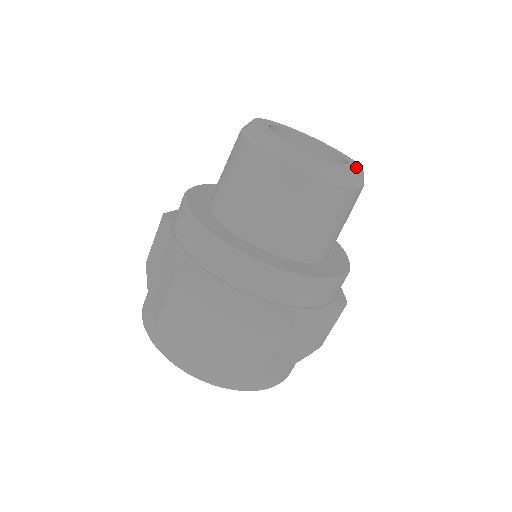
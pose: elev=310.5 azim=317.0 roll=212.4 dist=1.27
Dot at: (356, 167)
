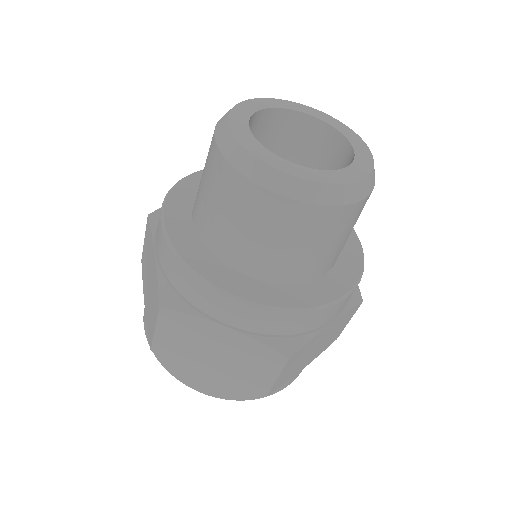
Dot at: (364, 163)
